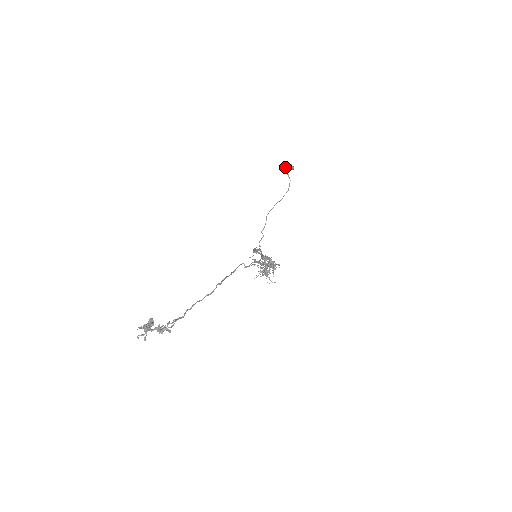
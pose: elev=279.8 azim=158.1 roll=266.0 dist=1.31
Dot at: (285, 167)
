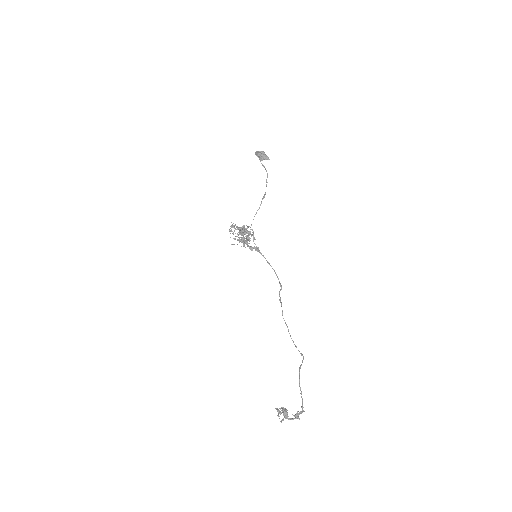
Dot at: (259, 156)
